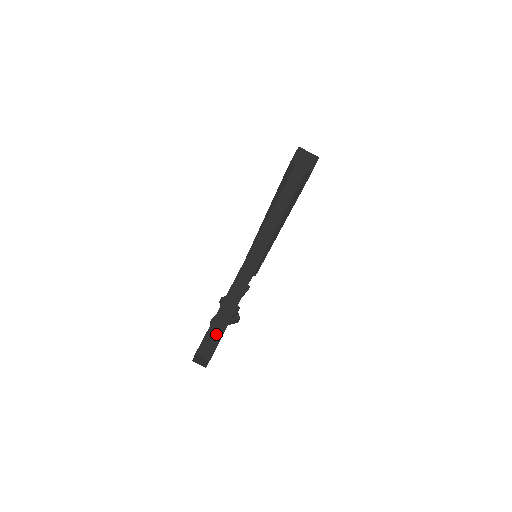
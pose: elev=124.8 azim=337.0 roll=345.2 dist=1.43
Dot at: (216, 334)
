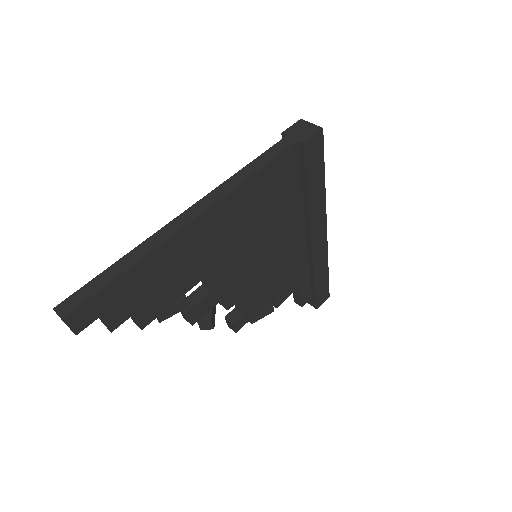
Dot at: (86, 293)
